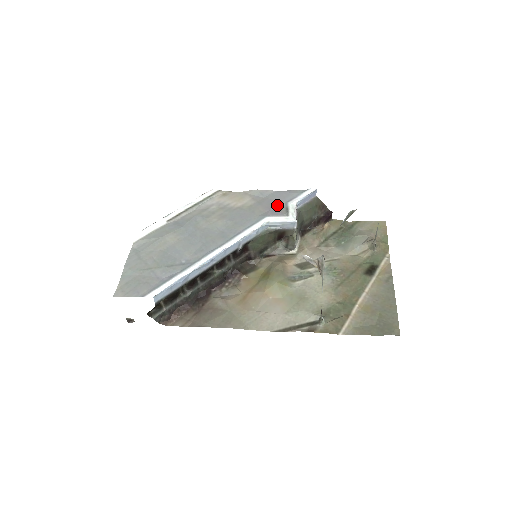
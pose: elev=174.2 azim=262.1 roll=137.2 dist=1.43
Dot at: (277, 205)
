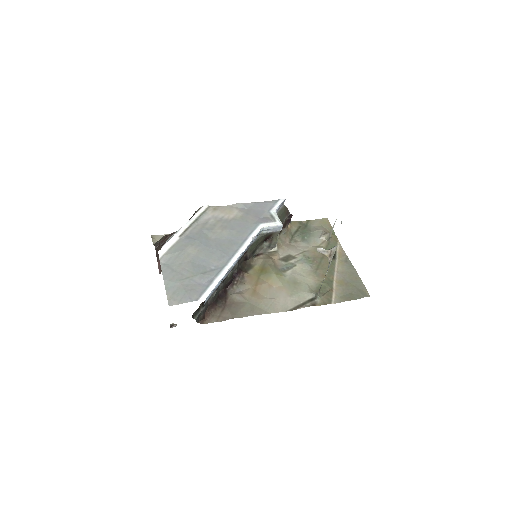
Dot at: (262, 214)
